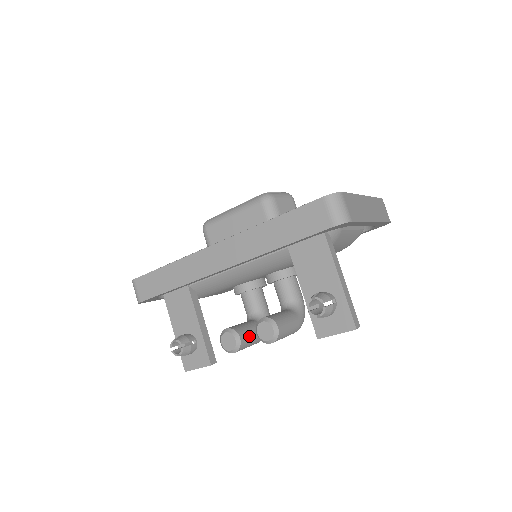
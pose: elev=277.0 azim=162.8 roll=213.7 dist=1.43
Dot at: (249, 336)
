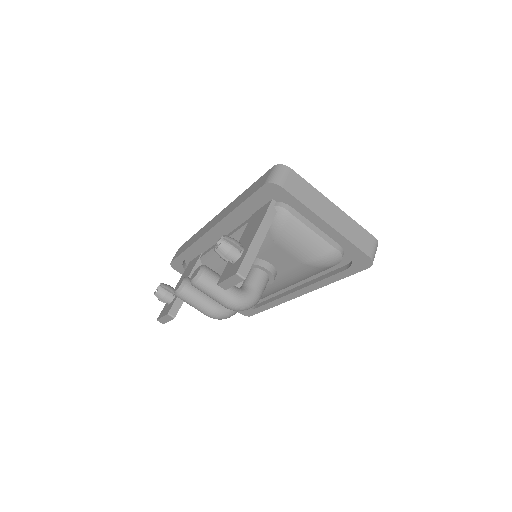
Dot at: (197, 292)
